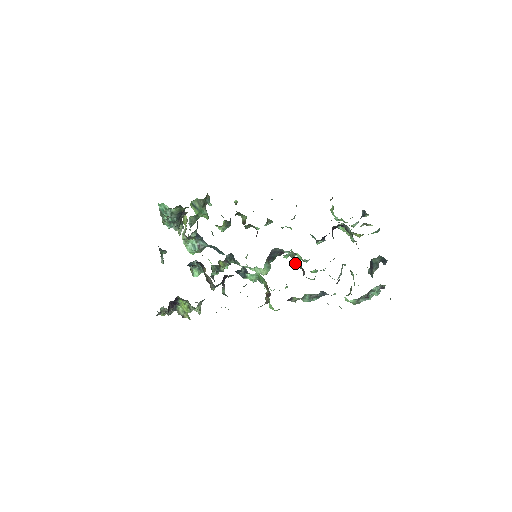
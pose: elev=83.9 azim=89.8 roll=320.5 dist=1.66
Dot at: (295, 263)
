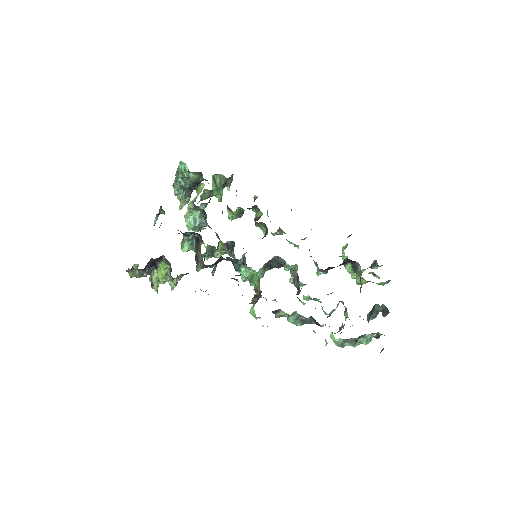
Dot at: (292, 280)
